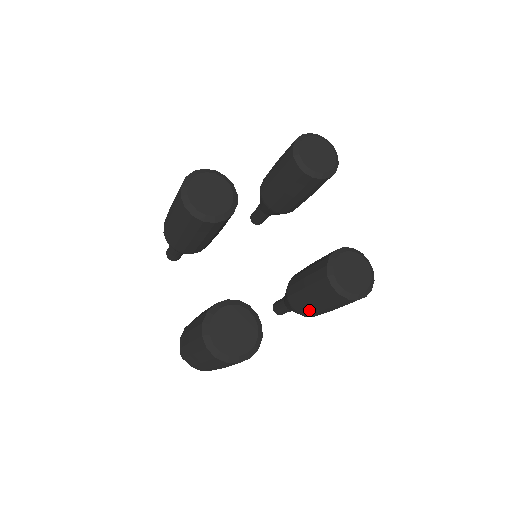
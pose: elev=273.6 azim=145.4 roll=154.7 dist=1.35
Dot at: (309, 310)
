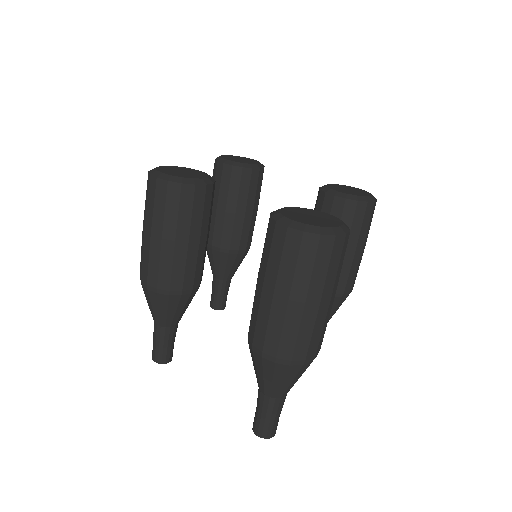
Dot at: (343, 272)
